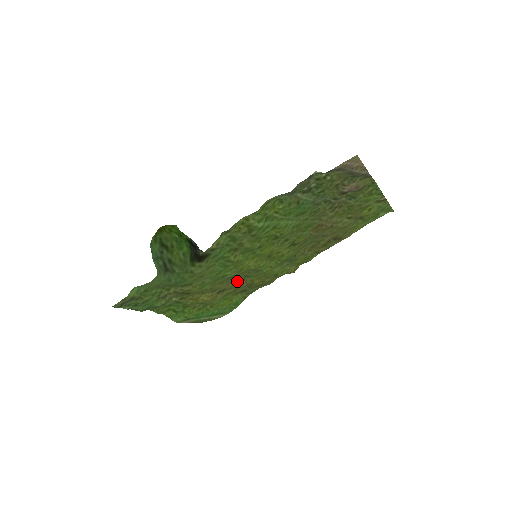
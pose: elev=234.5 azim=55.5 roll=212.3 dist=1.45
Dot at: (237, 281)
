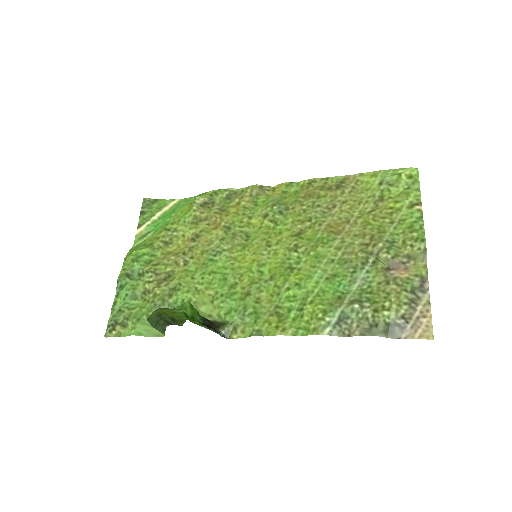
Dot at: (217, 235)
